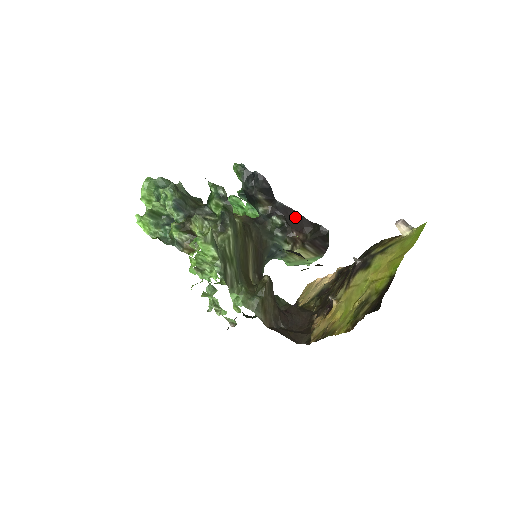
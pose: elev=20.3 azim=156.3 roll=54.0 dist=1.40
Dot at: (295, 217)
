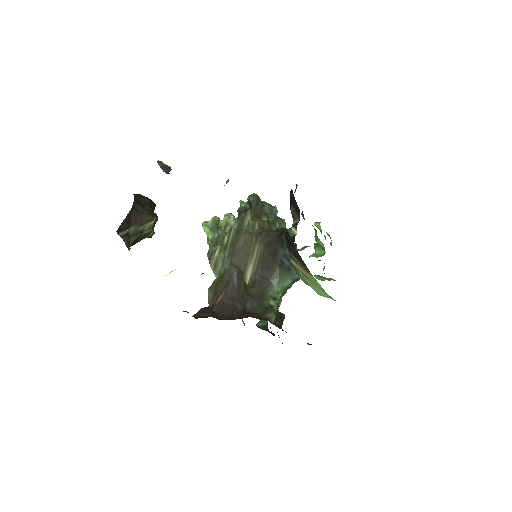
Dot at: occluded
